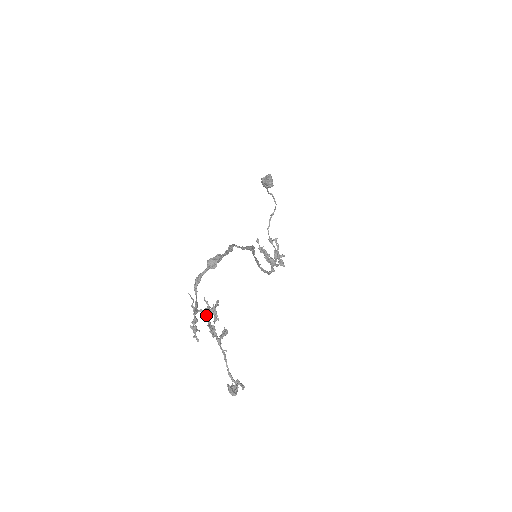
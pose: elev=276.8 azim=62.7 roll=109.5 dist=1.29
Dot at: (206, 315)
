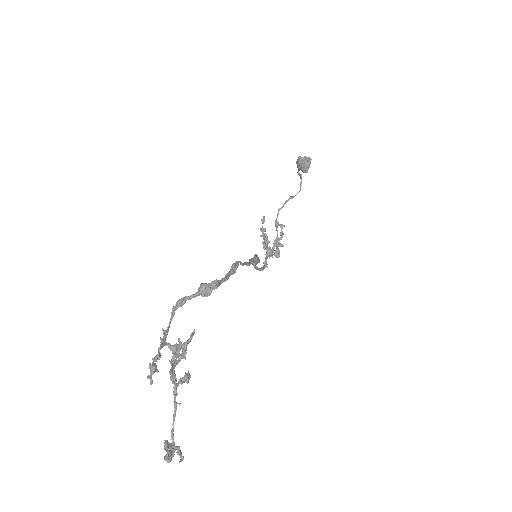
Dot at: (173, 352)
